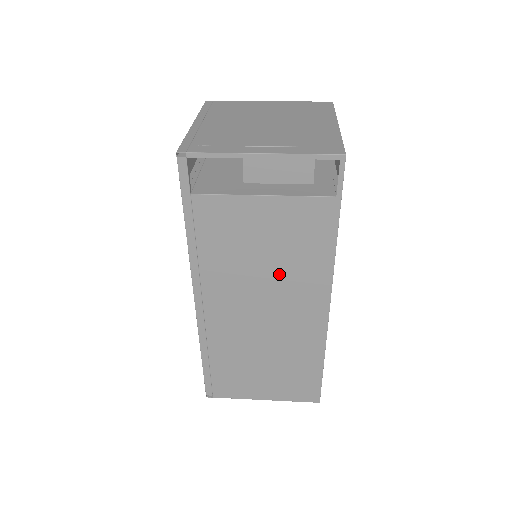
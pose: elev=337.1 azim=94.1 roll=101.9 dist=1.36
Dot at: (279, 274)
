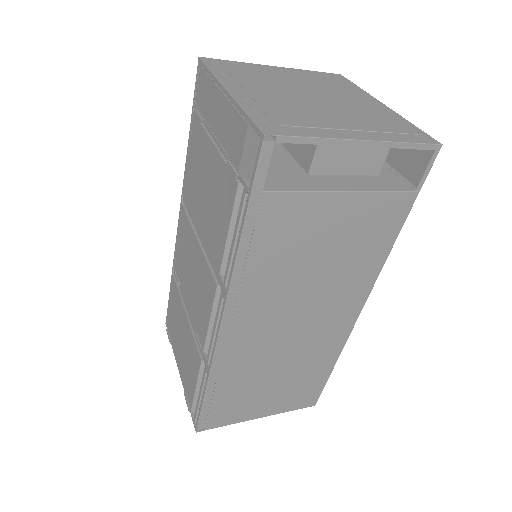
Dot at: (328, 280)
